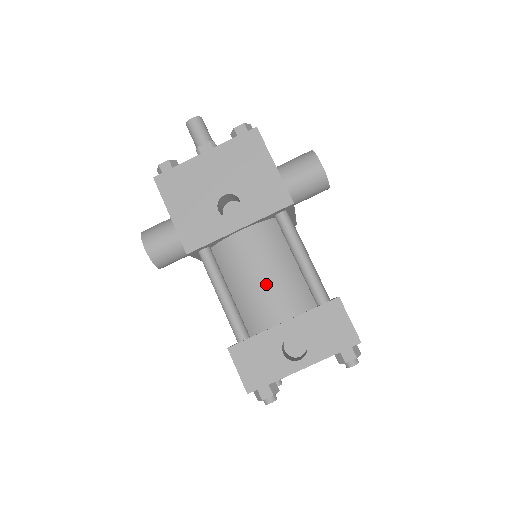
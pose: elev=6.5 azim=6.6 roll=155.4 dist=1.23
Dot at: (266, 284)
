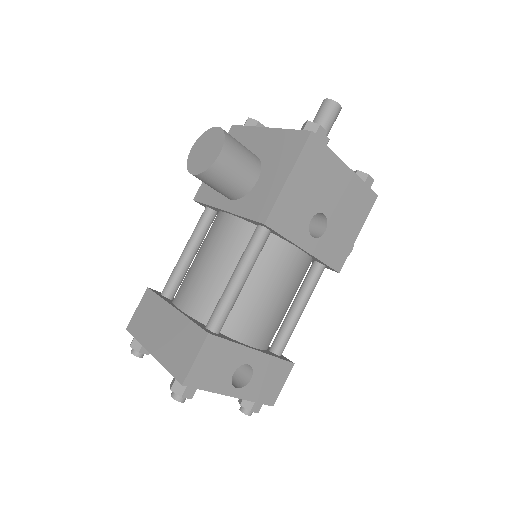
Dot at: (272, 307)
